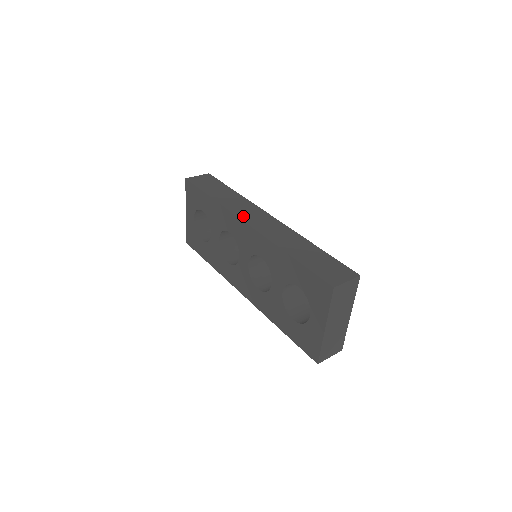
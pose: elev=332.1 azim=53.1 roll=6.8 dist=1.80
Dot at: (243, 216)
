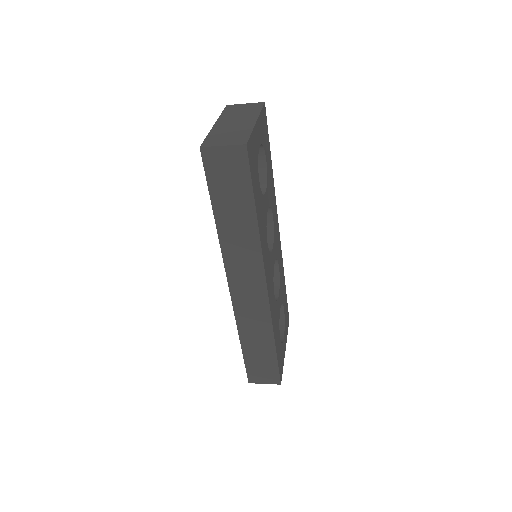
Dot at: occluded
